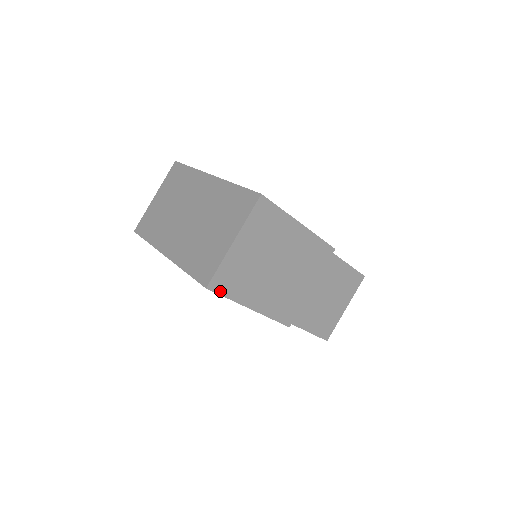
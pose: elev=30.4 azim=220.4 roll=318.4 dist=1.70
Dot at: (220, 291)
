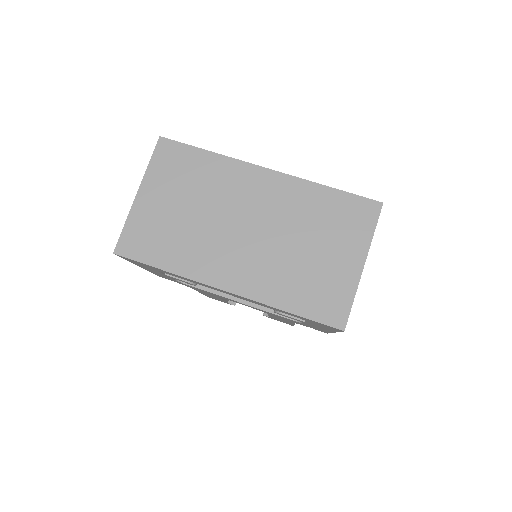
Dot at: occluded
